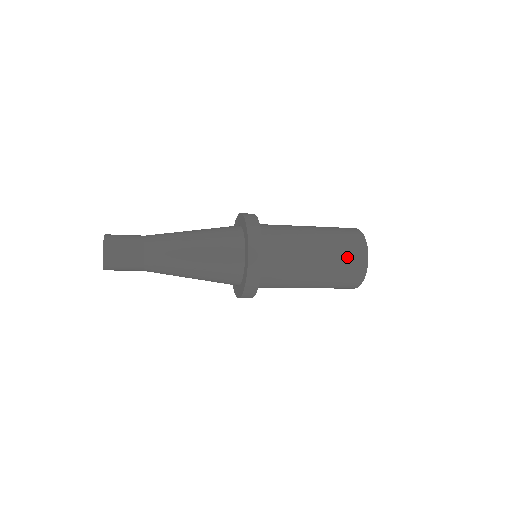
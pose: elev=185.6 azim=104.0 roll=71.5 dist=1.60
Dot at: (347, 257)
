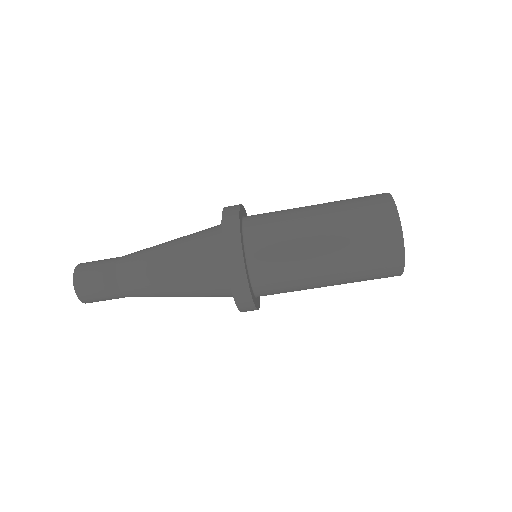
Dot at: (359, 199)
